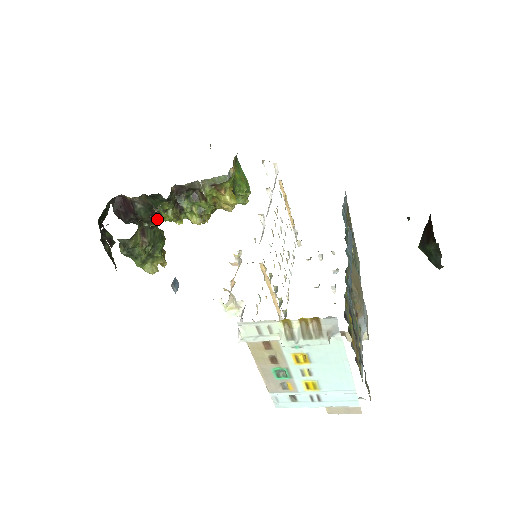
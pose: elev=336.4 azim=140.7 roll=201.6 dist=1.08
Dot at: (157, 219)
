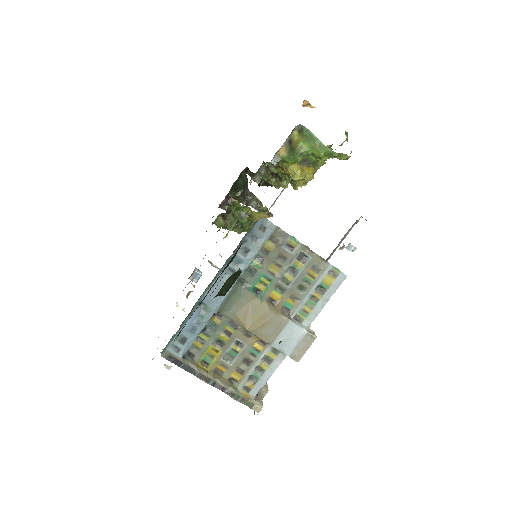
Dot at: occluded
